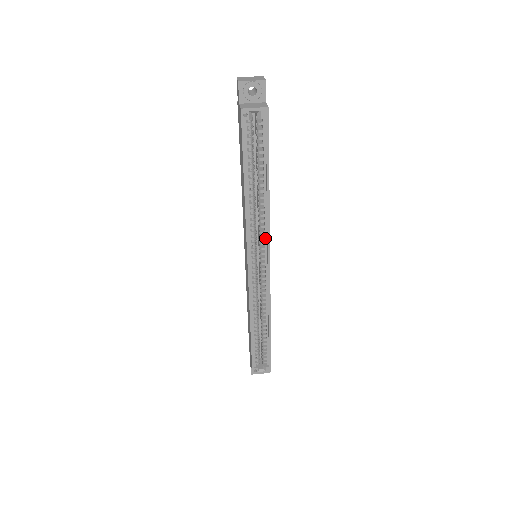
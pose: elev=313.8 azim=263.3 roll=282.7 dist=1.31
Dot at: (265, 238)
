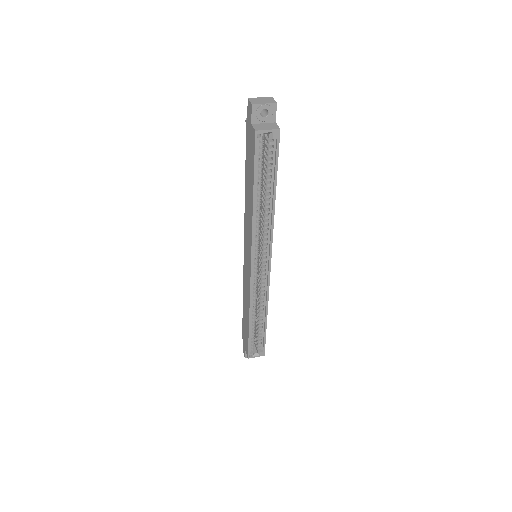
Dot at: (268, 242)
